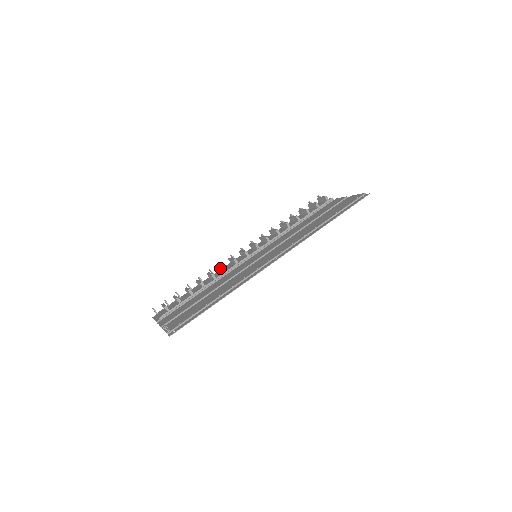
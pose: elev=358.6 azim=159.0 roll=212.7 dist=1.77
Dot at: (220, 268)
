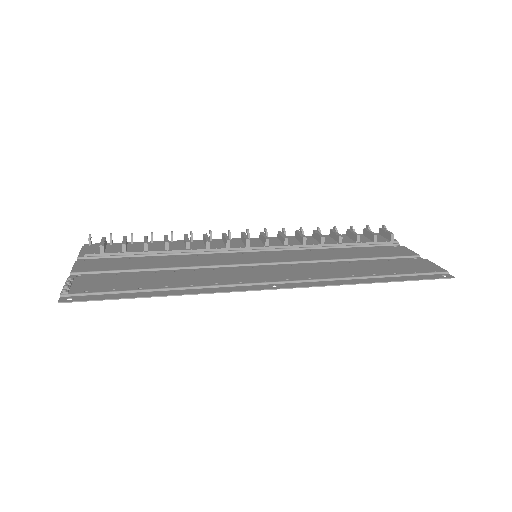
Dot at: (204, 239)
